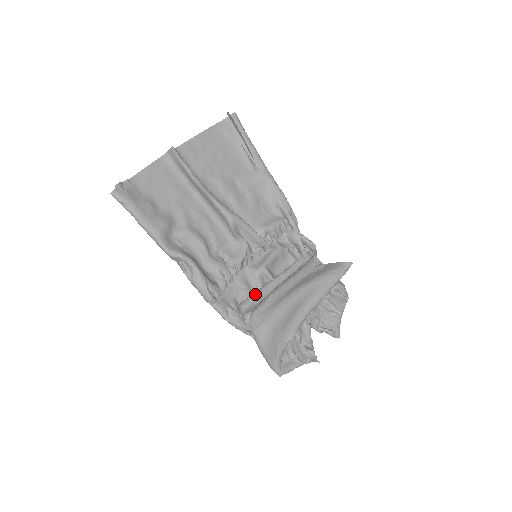
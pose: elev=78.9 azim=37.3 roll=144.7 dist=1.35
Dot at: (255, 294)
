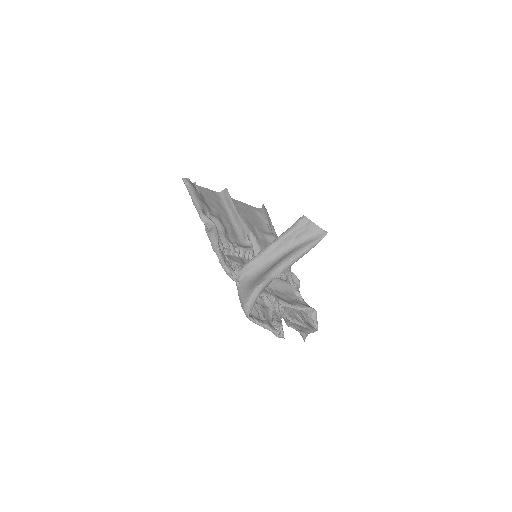
Dot at: occluded
